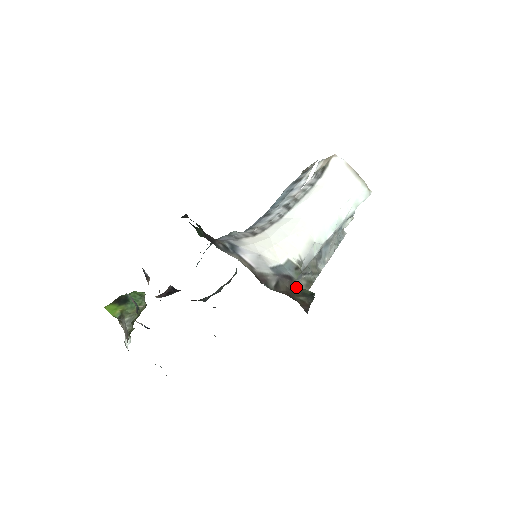
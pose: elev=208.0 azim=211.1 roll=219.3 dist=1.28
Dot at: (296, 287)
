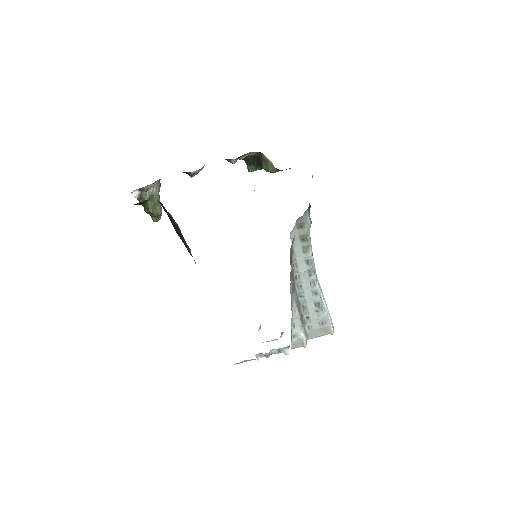
Dot at: occluded
